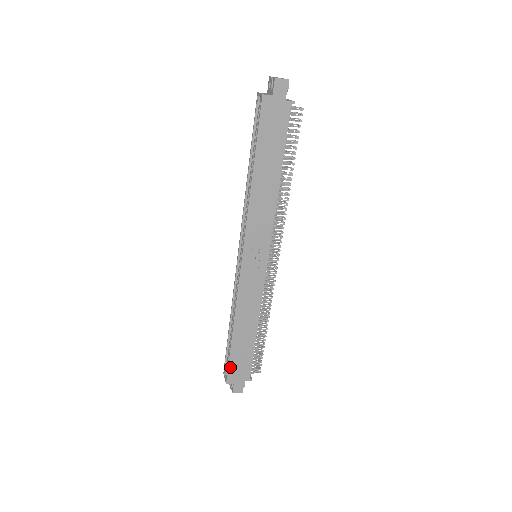
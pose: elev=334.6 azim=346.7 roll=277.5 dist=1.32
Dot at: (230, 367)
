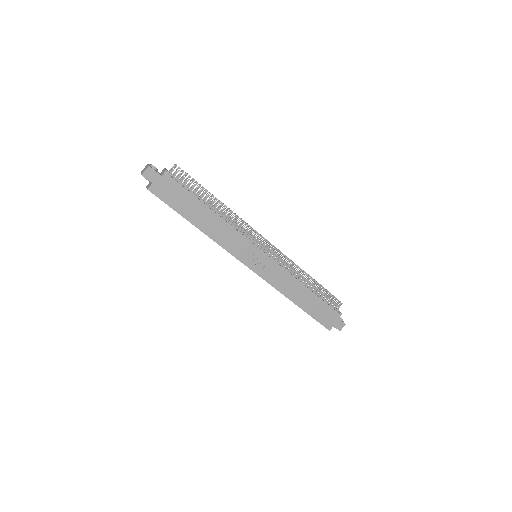
Dot at: (320, 321)
